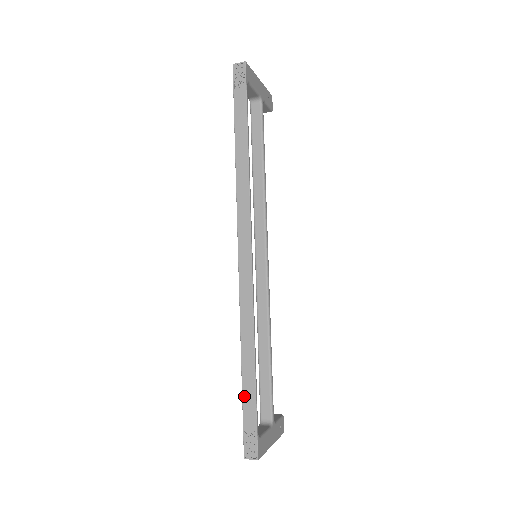
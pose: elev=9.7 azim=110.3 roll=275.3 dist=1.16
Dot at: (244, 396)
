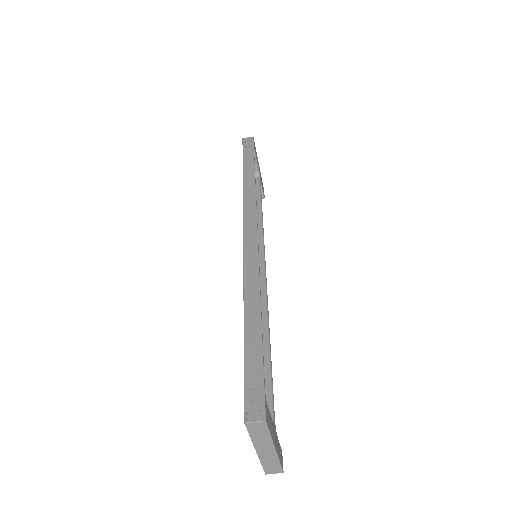
Dot at: (247, 349)
